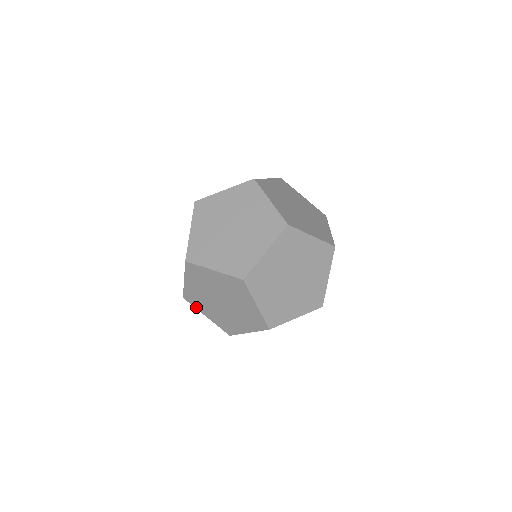
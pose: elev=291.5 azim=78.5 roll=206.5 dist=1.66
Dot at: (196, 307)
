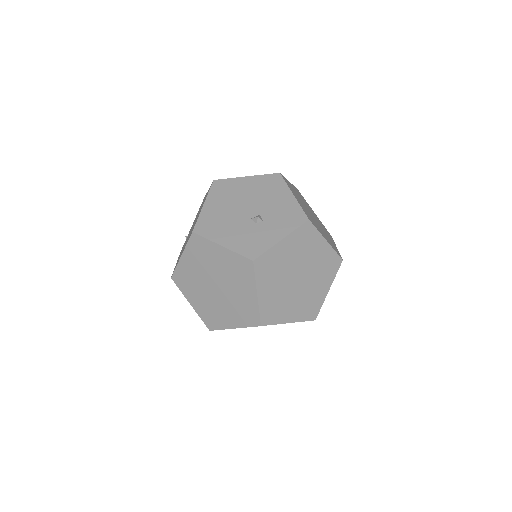
Dot at: occluded
